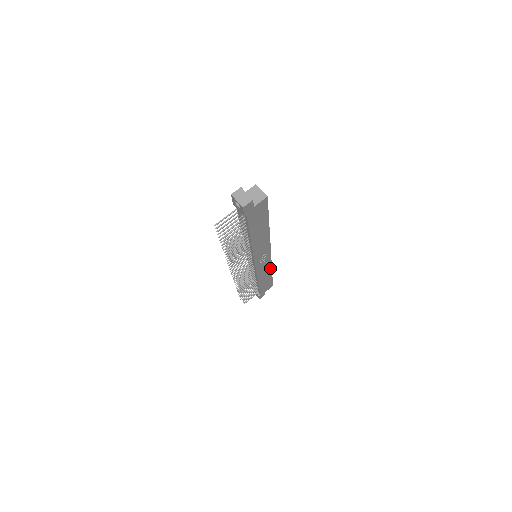
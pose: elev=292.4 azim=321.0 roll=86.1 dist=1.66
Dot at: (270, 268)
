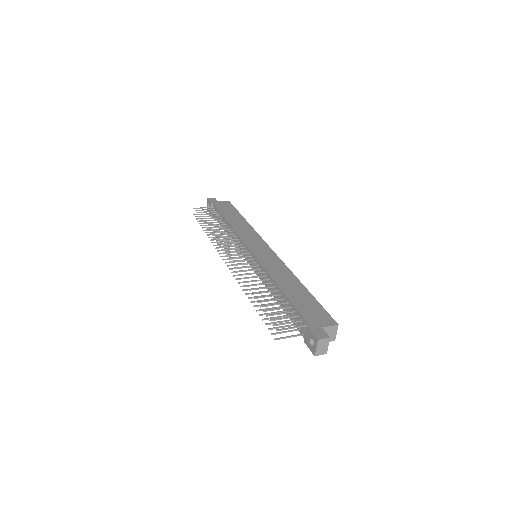
Dot at: occluded
